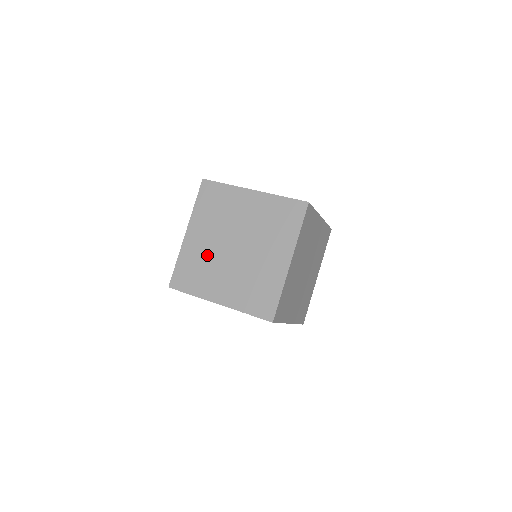
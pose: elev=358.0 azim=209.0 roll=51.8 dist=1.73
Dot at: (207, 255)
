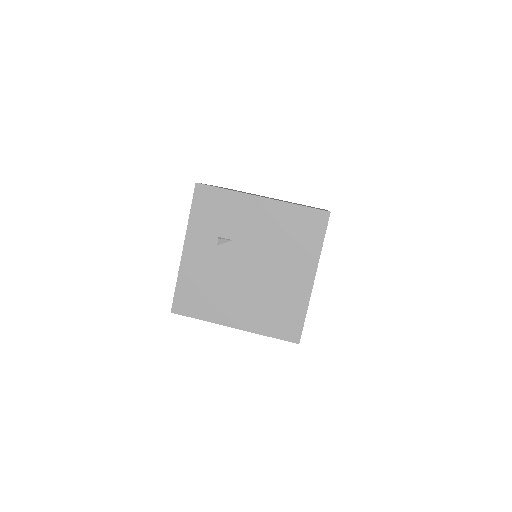
Dot at: occluded
